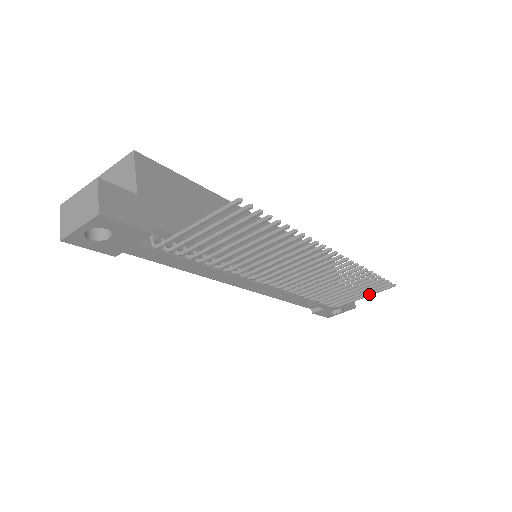
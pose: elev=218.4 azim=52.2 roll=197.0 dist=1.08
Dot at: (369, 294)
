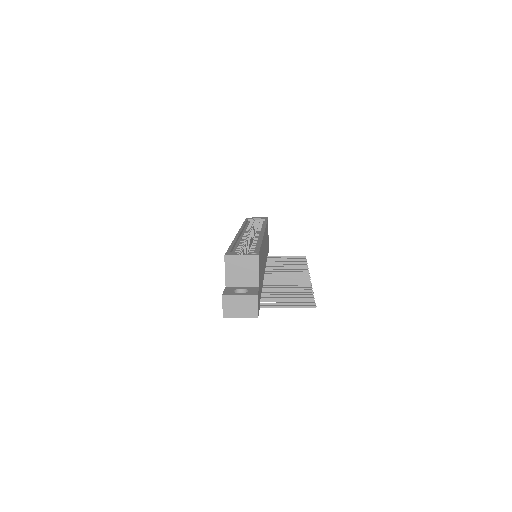
Dot at: occluded
